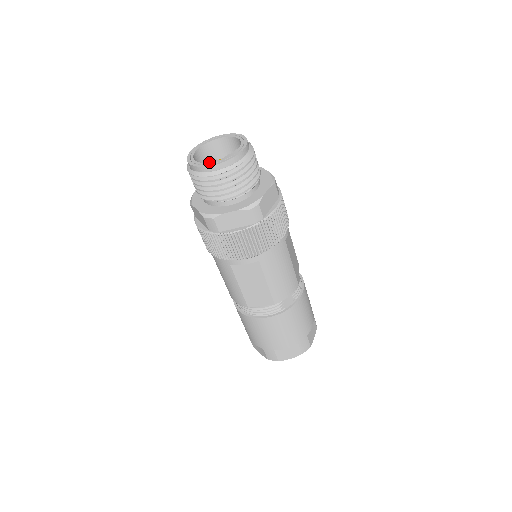
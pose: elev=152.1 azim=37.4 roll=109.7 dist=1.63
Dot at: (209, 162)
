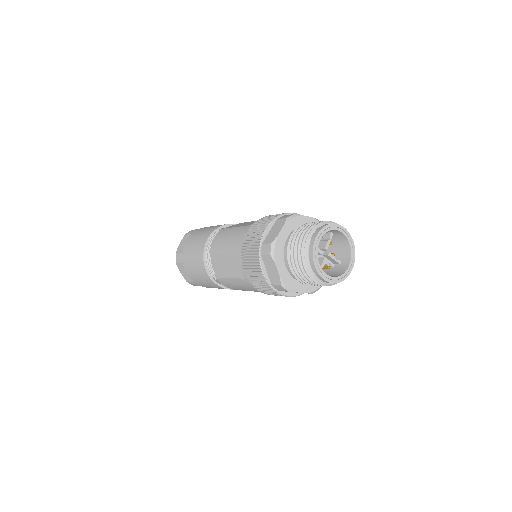
Dot at: (327, 235)
